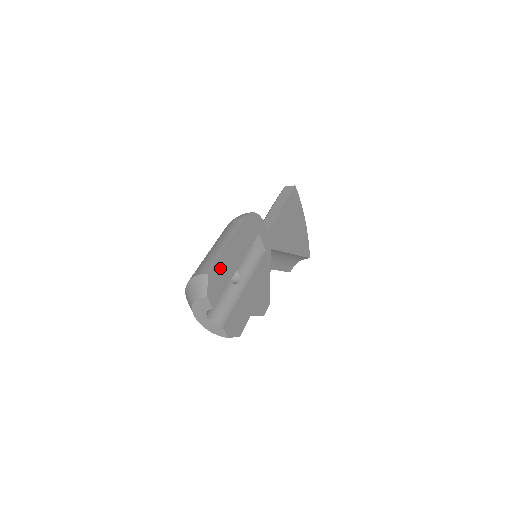
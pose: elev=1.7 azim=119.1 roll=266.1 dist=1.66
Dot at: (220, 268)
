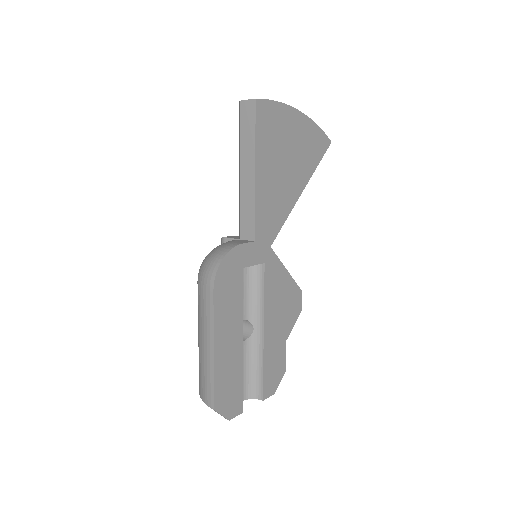
Dot at: (223, 382)
